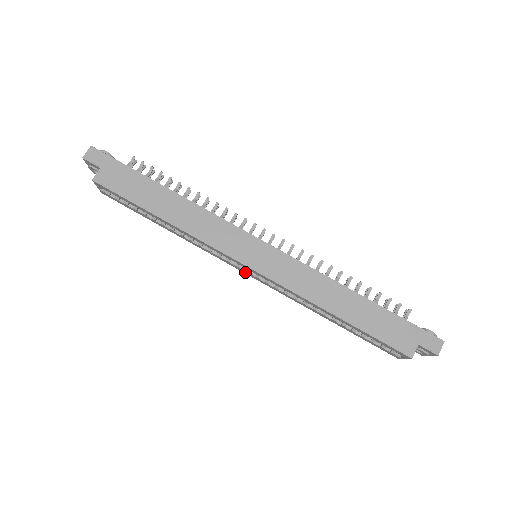
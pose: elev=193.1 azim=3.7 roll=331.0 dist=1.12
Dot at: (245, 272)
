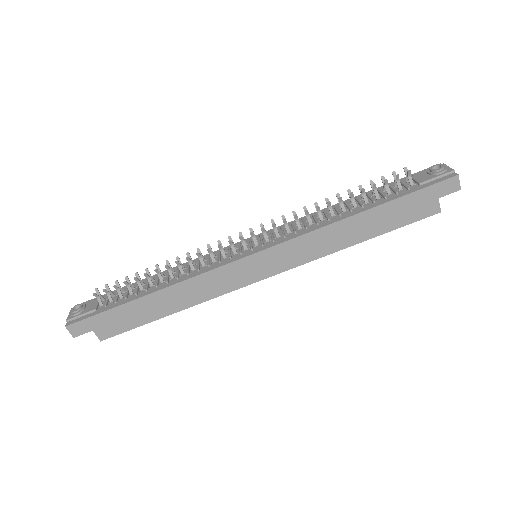
Dot at: occluded
